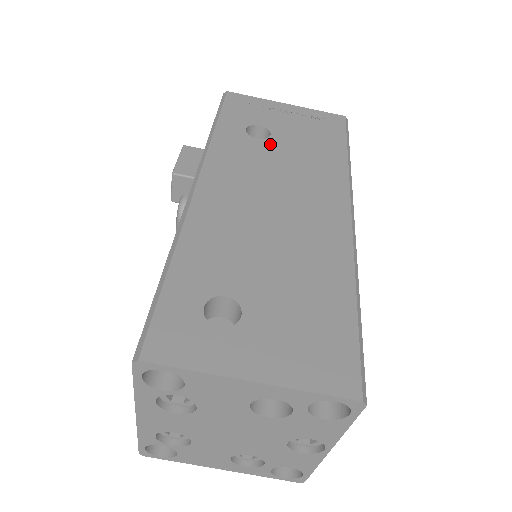
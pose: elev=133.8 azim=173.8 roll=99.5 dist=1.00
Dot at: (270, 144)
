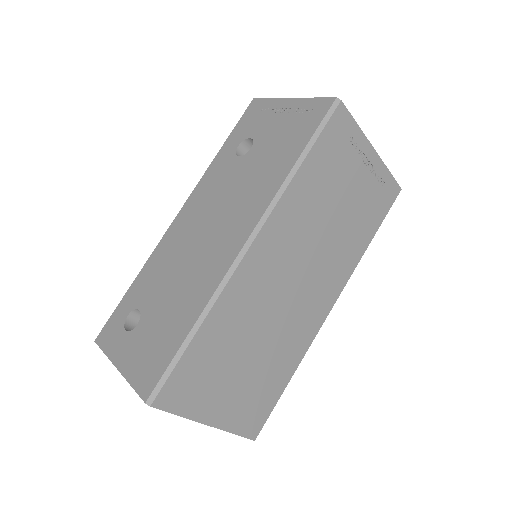
Dot at: (243, 161)
